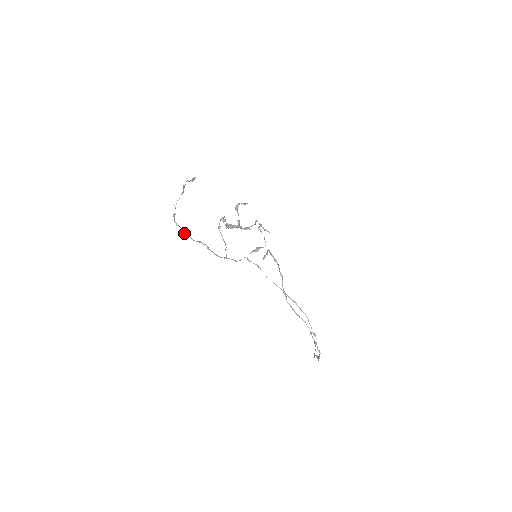
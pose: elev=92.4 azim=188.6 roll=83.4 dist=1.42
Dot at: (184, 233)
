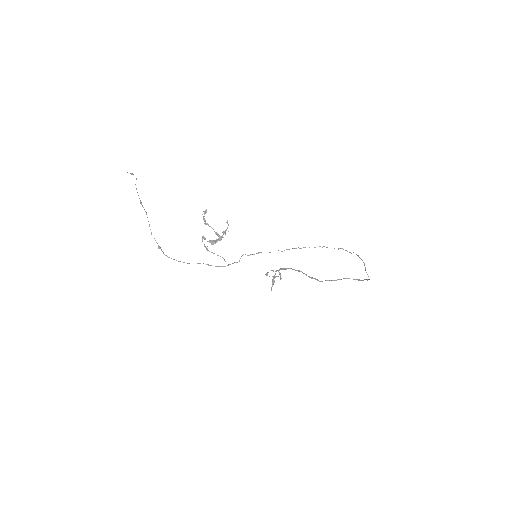
Dot at: occluded
